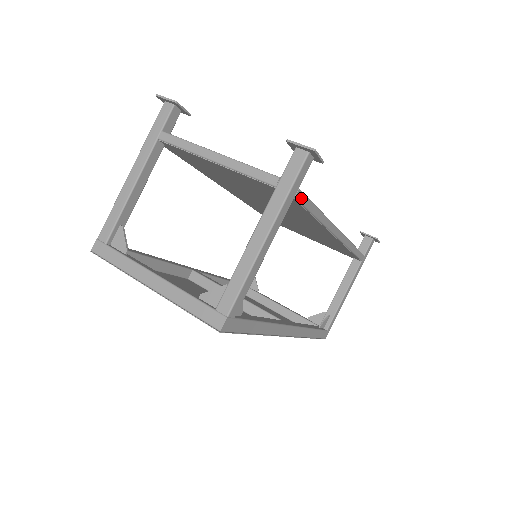
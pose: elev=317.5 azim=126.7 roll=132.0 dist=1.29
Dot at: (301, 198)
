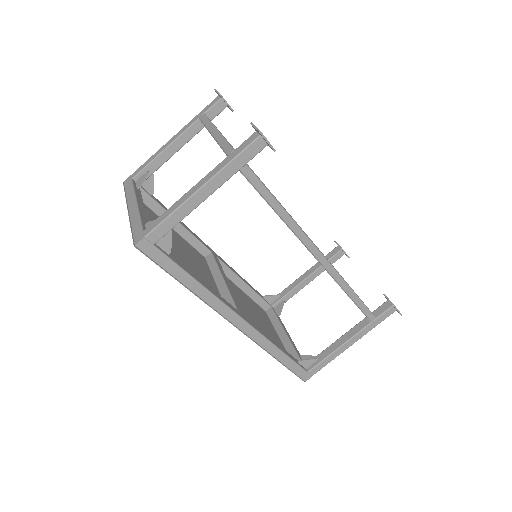
Dot at: (250, 177)
